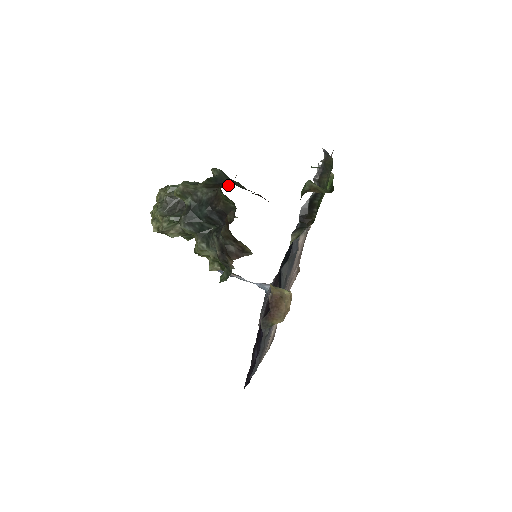
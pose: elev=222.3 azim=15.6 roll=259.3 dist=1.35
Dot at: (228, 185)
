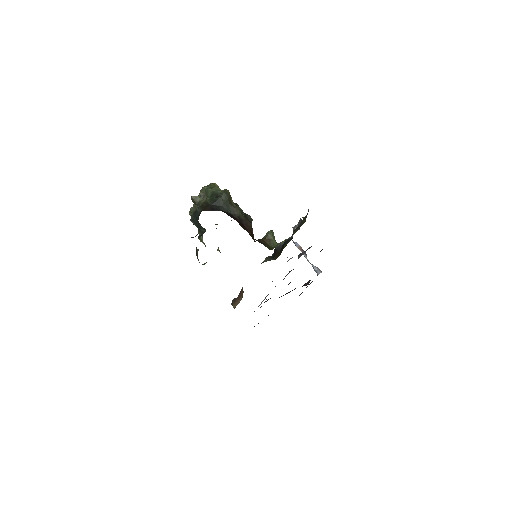
Dot at: (215, 209)
